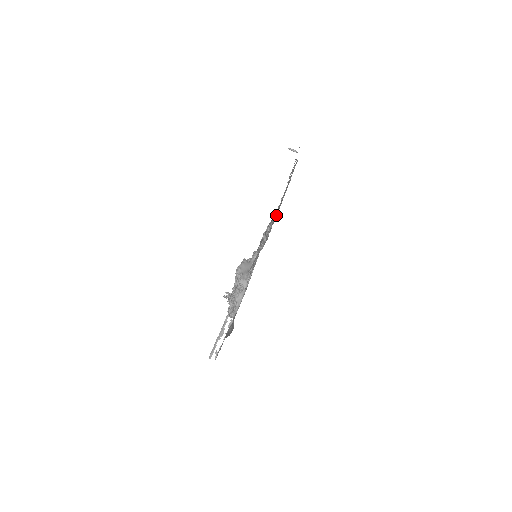
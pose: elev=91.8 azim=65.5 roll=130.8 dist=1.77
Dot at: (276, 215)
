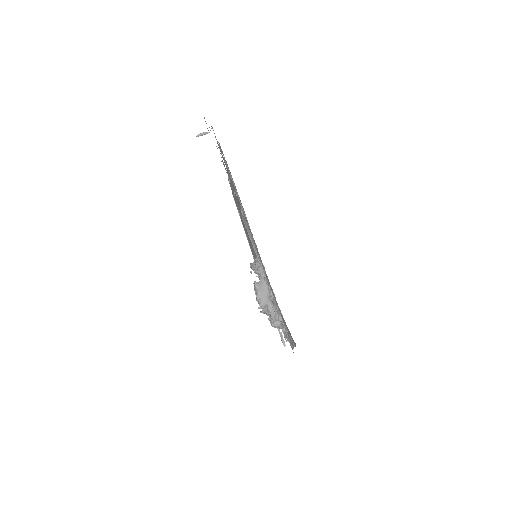
Dot at: (268, 279)
